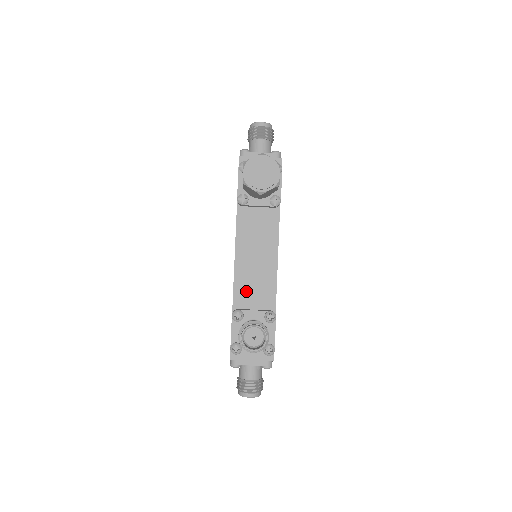
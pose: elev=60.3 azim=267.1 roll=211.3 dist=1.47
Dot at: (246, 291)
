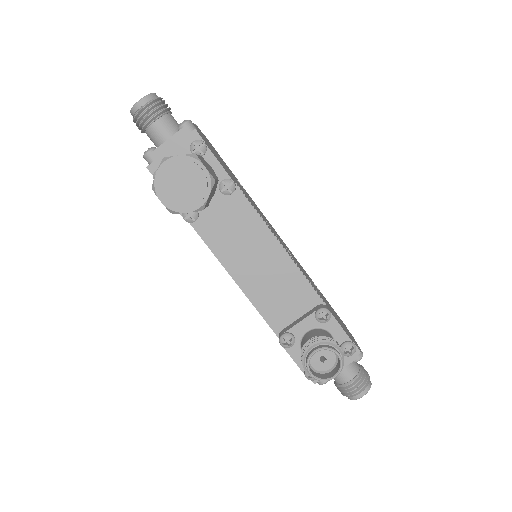
Dot at: (275, 306)
